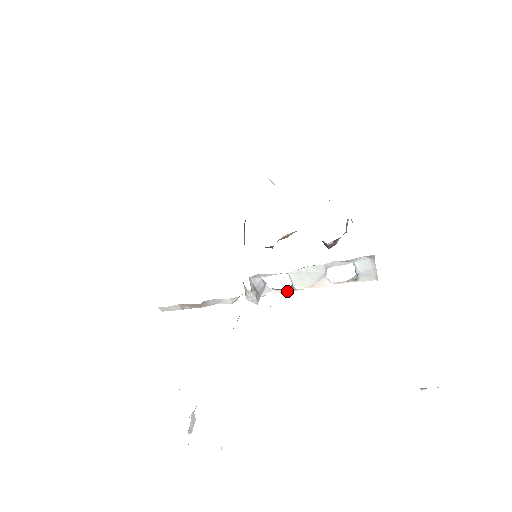
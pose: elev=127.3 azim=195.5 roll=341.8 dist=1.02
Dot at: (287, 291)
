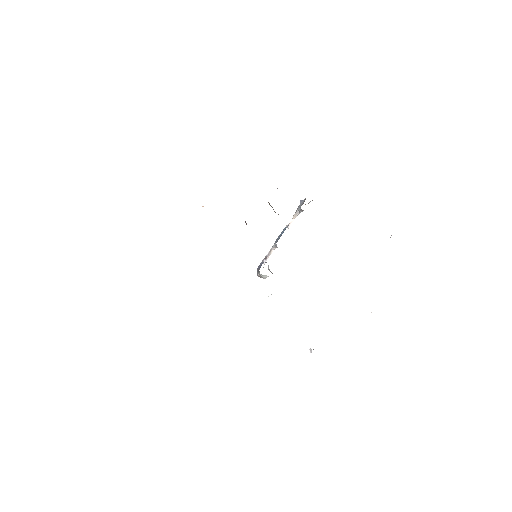
Dot at: (271, 253)
